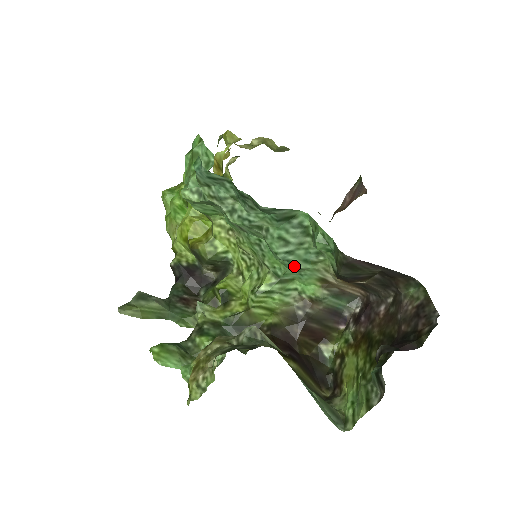
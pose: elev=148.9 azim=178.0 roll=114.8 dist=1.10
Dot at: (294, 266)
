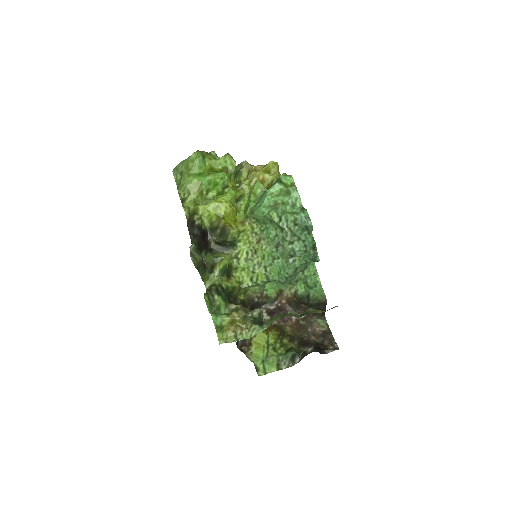
Dot at: (285, 282)
